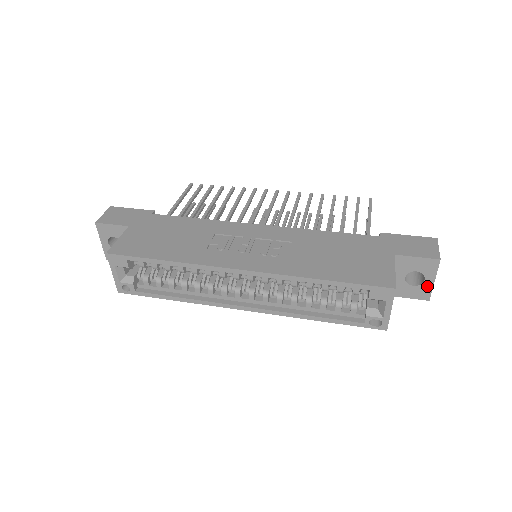
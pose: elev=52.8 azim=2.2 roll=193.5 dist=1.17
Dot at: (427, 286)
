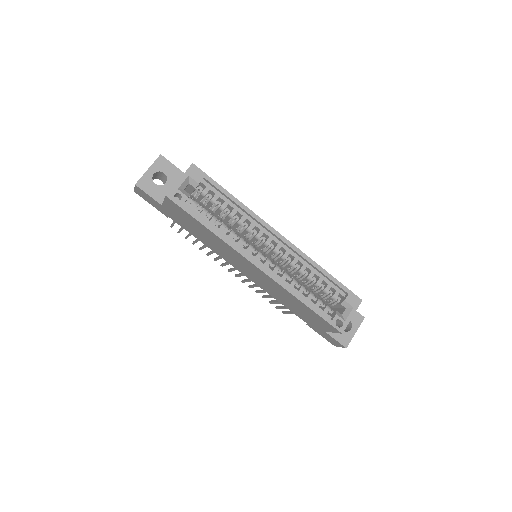
Dot at: (350, 335)
